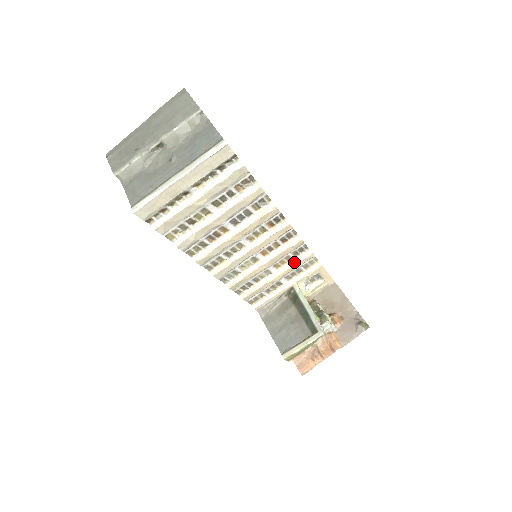
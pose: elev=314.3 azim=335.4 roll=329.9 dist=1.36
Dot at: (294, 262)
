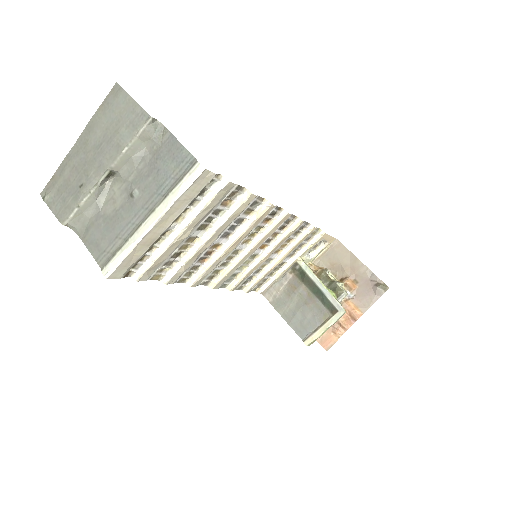
Dot at: (296, 241)
